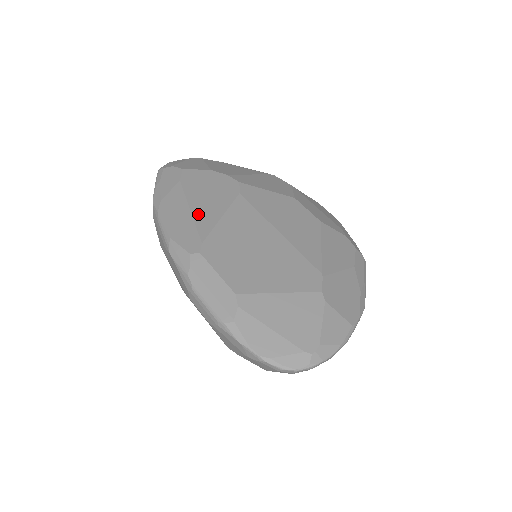
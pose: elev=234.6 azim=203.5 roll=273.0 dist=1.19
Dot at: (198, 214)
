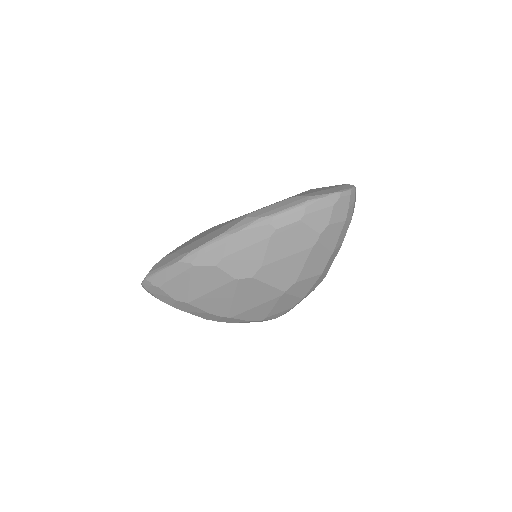
Dot at: (214, 230)
